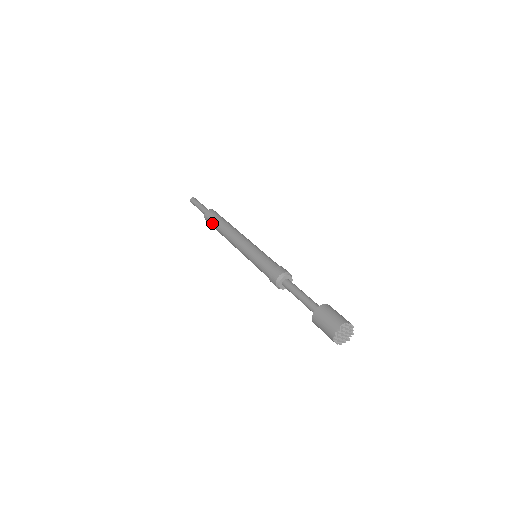
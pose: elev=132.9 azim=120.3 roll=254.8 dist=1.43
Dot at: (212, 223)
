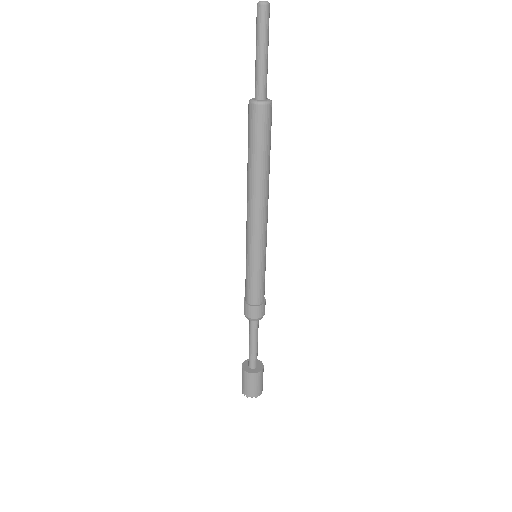
Dot at: (248, 139)
